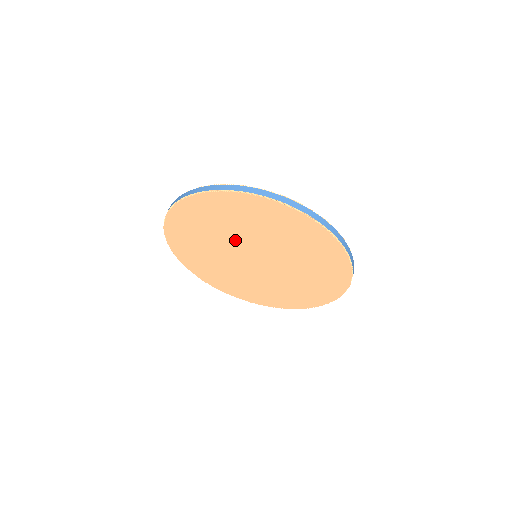
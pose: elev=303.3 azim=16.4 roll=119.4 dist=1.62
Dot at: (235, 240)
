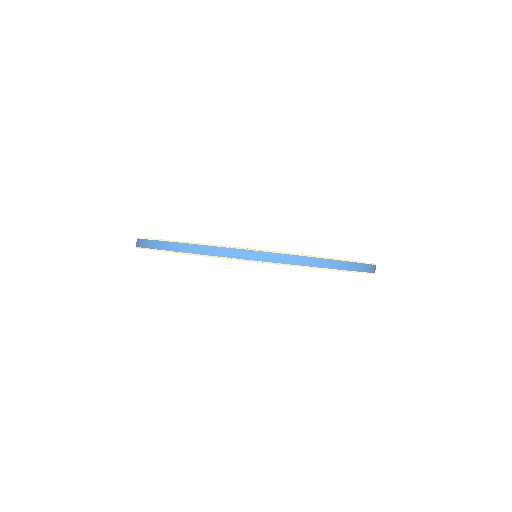
Dot at: occluded
